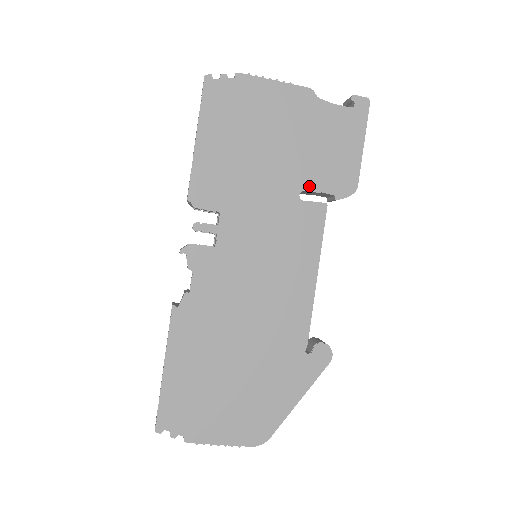
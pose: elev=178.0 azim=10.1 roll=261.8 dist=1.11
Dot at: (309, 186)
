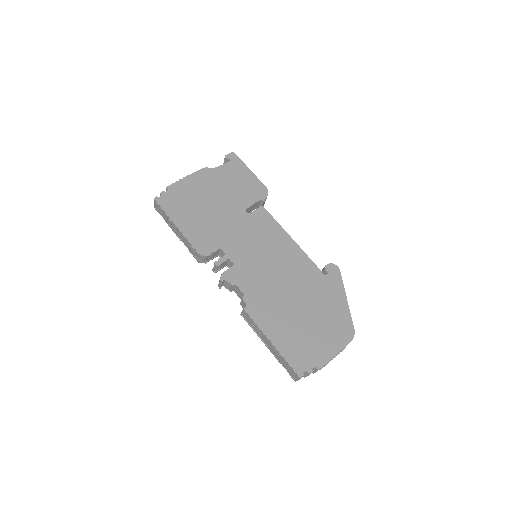
Dot at: (247, 205)
